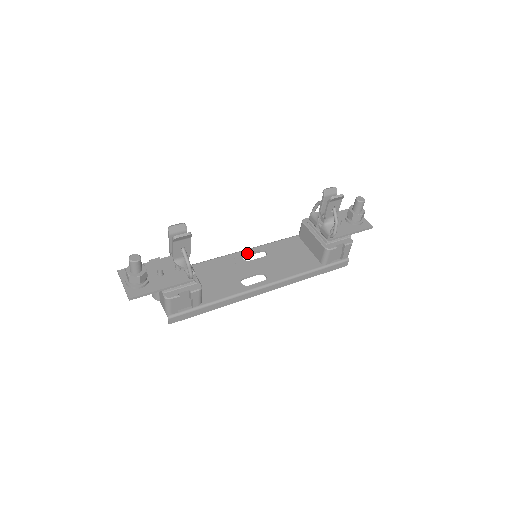
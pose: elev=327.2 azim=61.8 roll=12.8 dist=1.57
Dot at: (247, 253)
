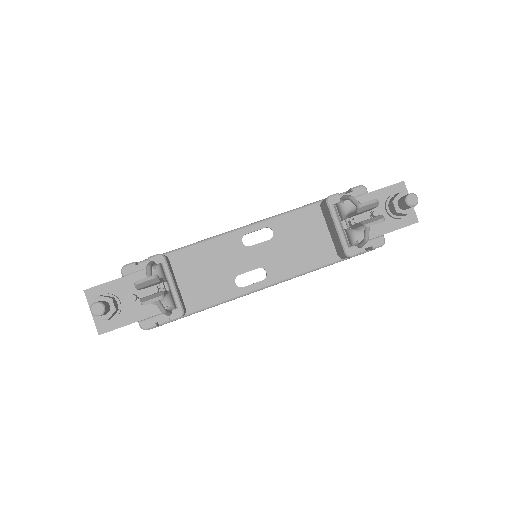
Dot at: (248, 233)
